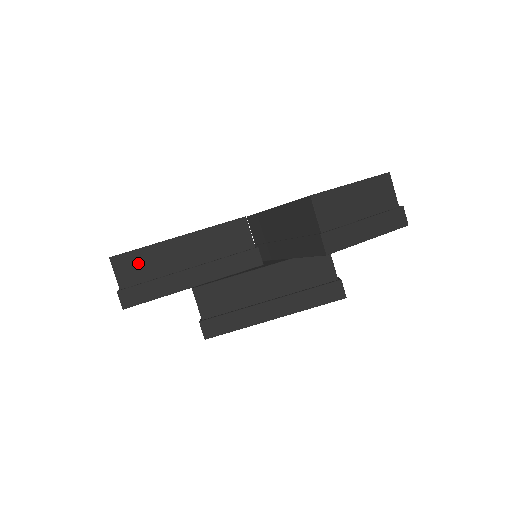
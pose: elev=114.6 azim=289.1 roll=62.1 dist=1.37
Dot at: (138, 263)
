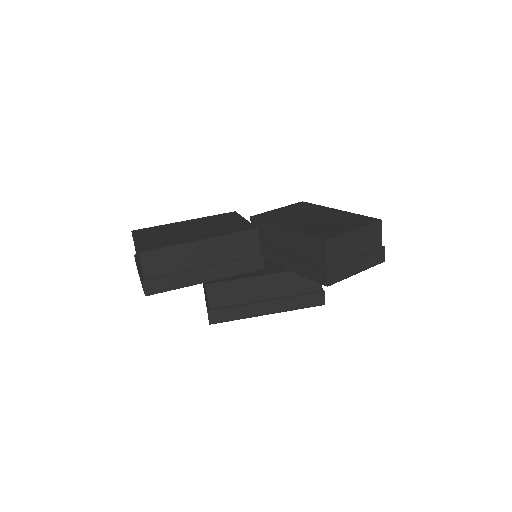
Dot at: (163, 259)
